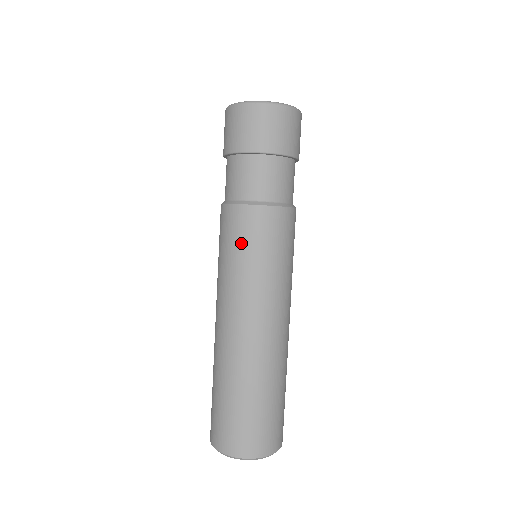
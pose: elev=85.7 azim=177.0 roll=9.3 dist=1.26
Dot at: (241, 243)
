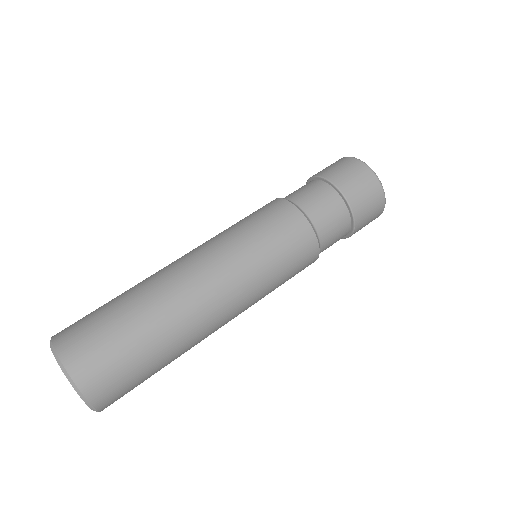
Dot at: (266, 224)
